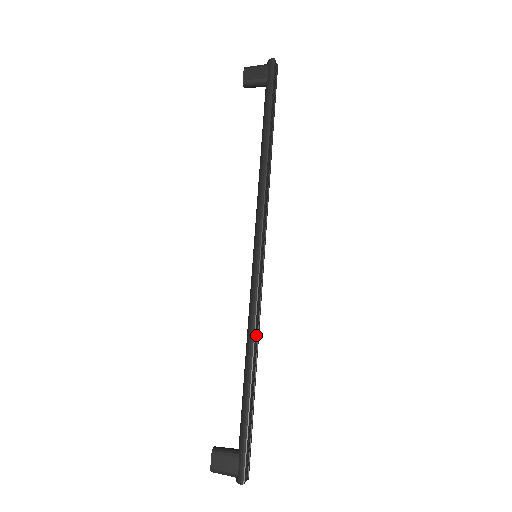
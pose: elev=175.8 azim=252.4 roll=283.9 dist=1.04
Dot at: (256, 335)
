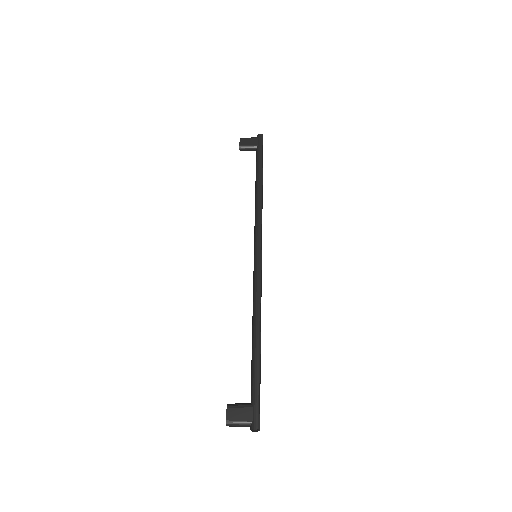
Dot at: (260, 312)
